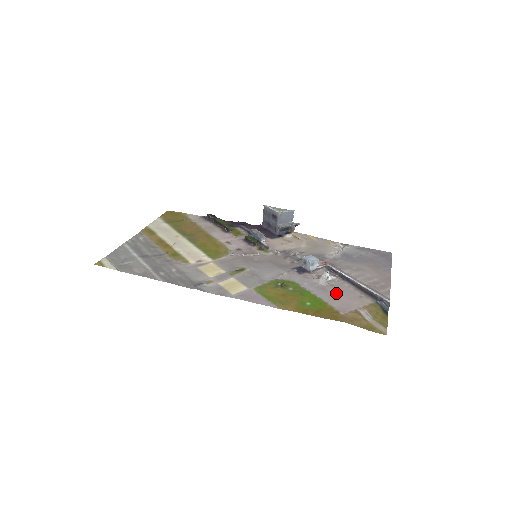
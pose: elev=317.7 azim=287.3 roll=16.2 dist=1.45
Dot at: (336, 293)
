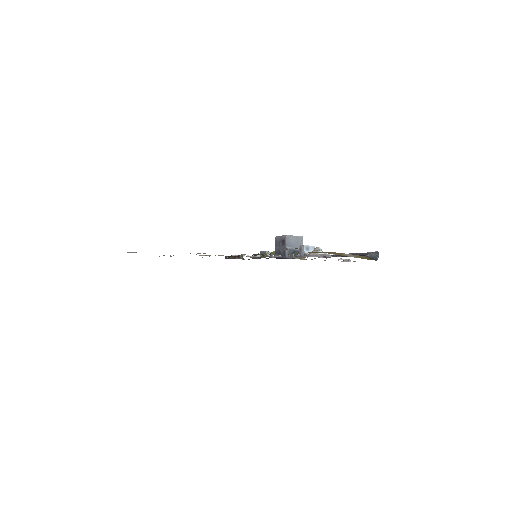
Dot at: occluded
